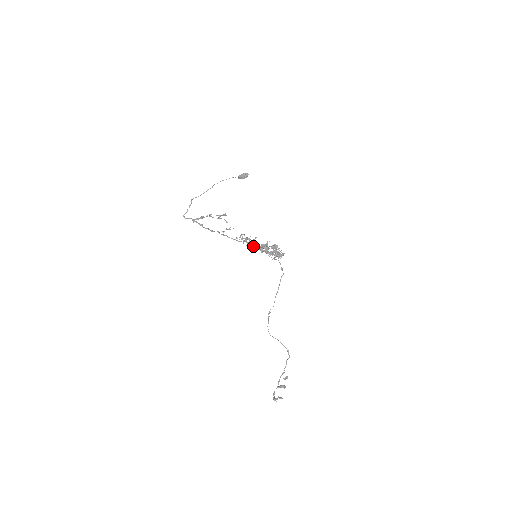
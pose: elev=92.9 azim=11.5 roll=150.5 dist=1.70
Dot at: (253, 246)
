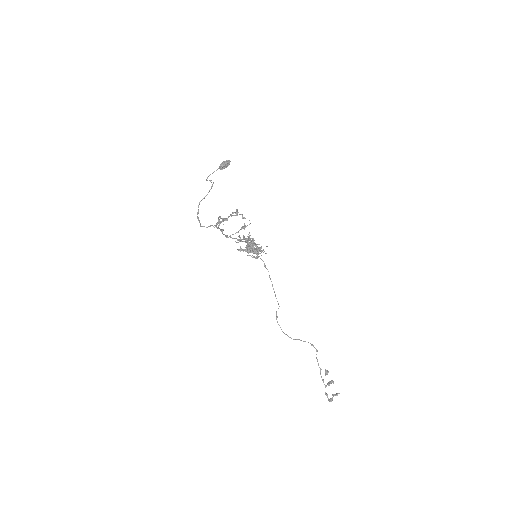
Dot at: (239, 250)
